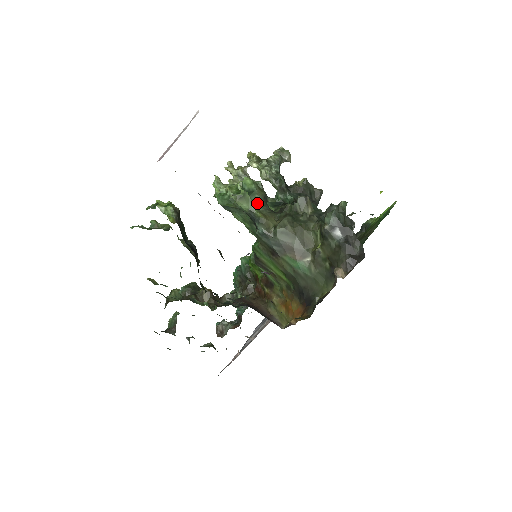
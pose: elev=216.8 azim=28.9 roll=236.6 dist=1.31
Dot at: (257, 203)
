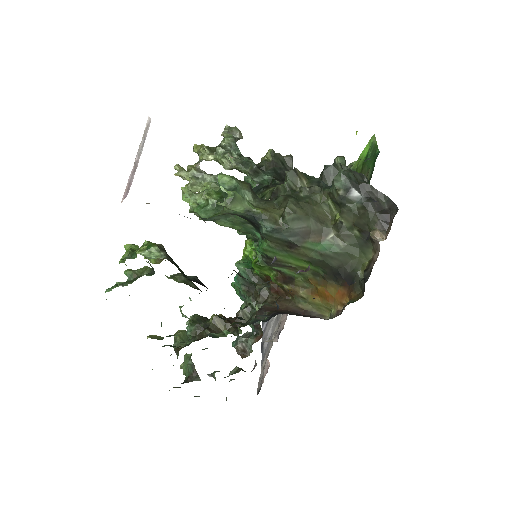
Dot at: (247, 199)
